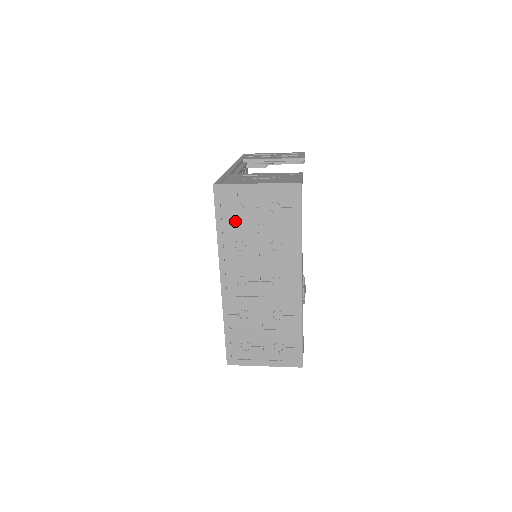
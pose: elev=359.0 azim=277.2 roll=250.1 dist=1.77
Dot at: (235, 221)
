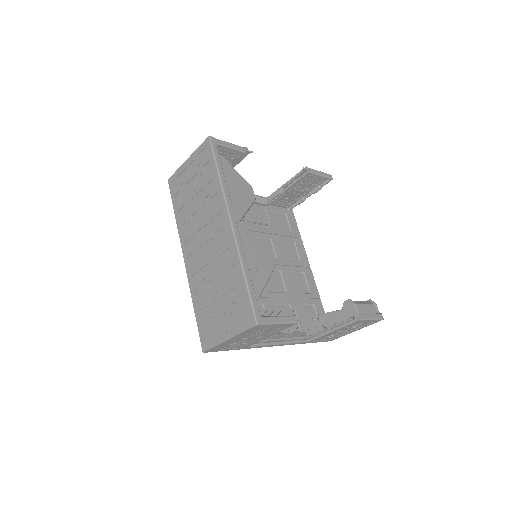
Dot at: (183, 199)
